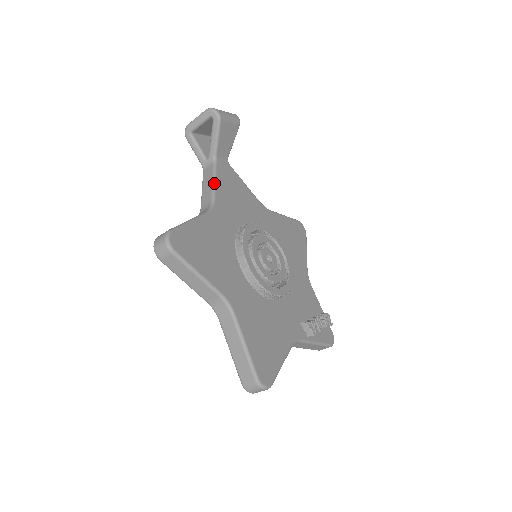
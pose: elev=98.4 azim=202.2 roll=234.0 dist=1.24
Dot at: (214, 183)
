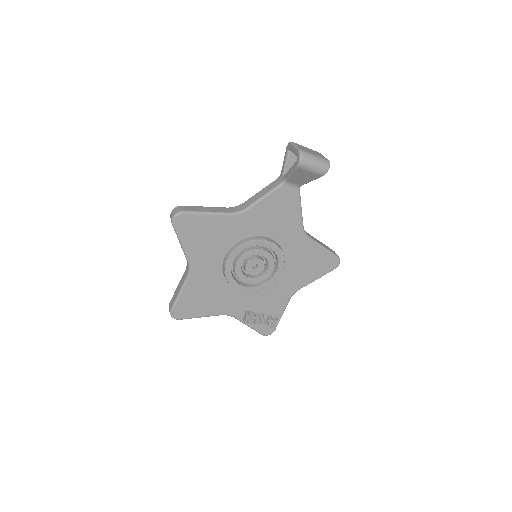
Dot at: (262, 198)
